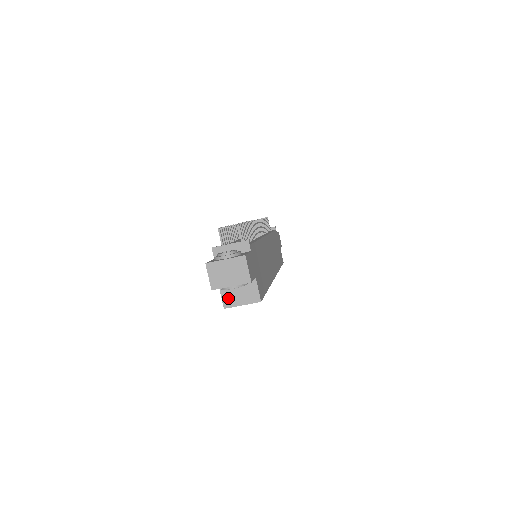
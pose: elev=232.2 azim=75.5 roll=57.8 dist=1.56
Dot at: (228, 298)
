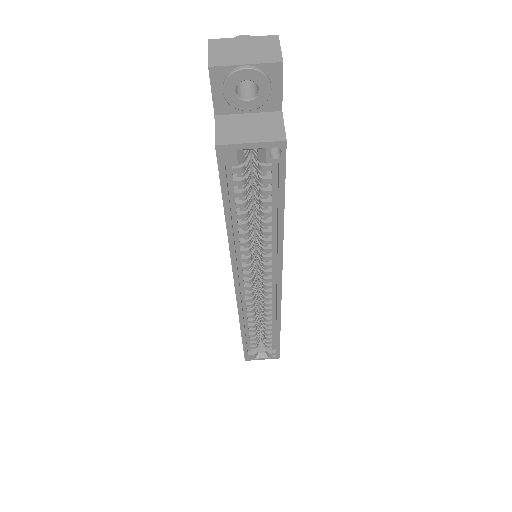
Dot at: (227, 132)
